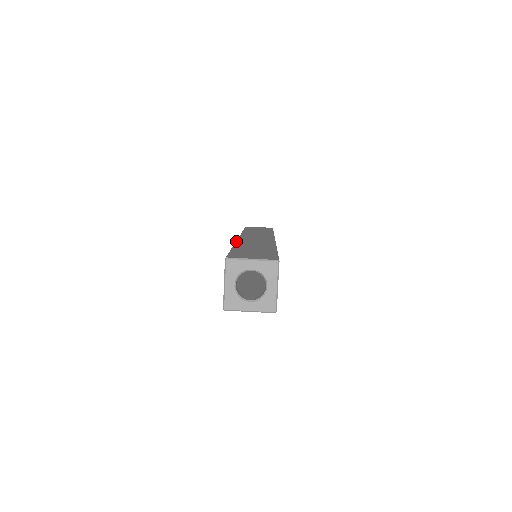
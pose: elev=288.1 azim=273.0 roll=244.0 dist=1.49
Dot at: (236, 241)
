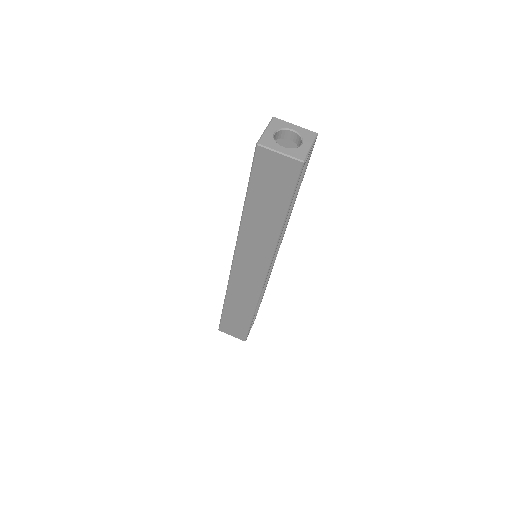
Dot at: occluded
